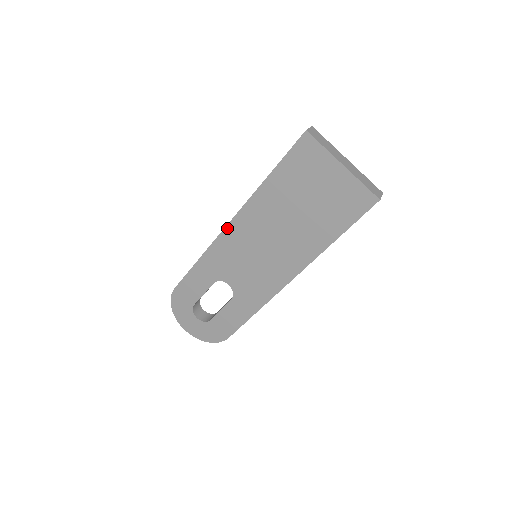
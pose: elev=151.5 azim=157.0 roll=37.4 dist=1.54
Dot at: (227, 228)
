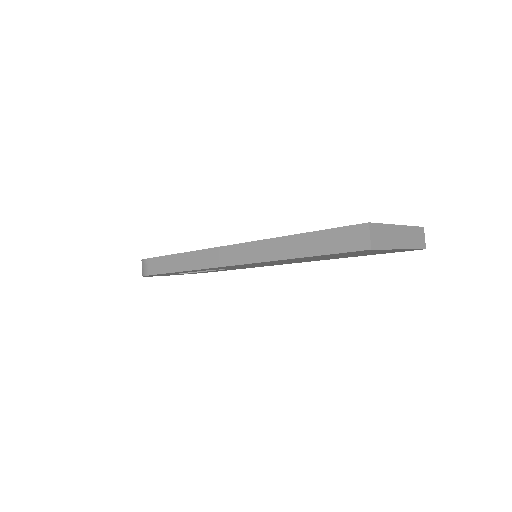
Dot at: (229, 266)
